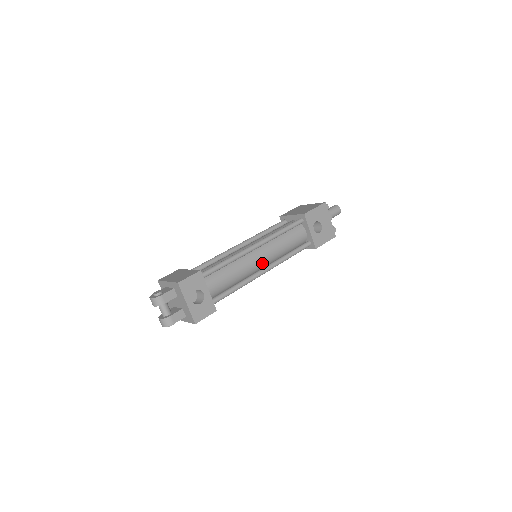
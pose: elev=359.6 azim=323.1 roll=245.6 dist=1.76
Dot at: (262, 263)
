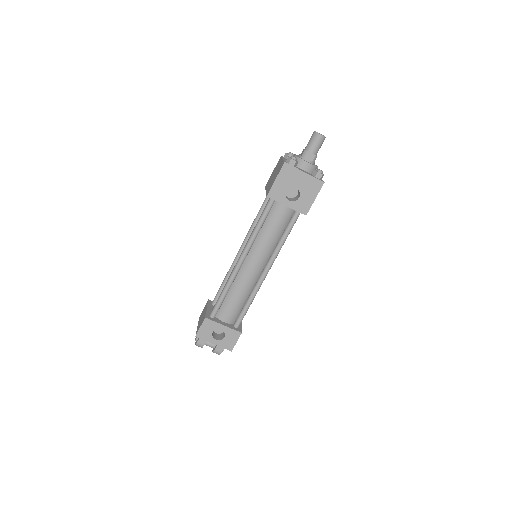
Dot at: (259, 267)
